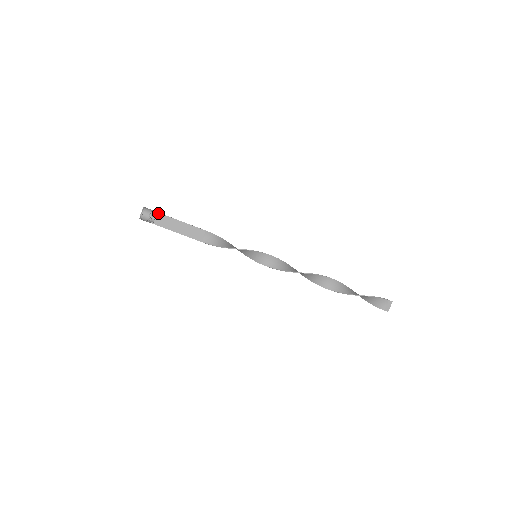
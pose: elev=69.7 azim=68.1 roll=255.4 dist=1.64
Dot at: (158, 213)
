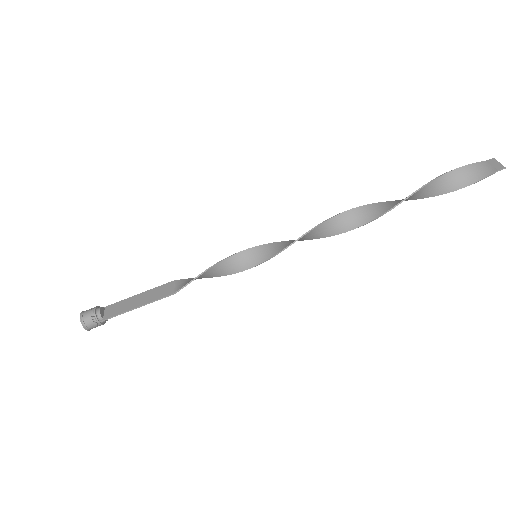
Dot at: (106, 307)
